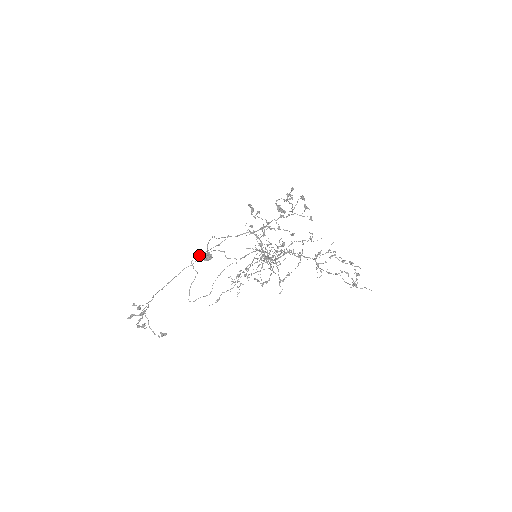
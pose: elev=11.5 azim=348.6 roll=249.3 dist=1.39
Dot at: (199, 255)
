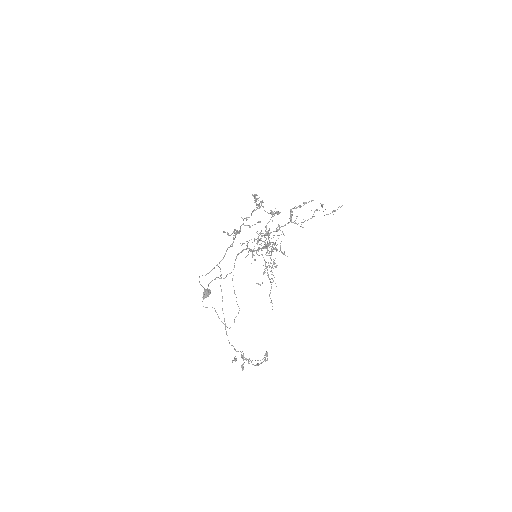
Dot at: (202, 297)
